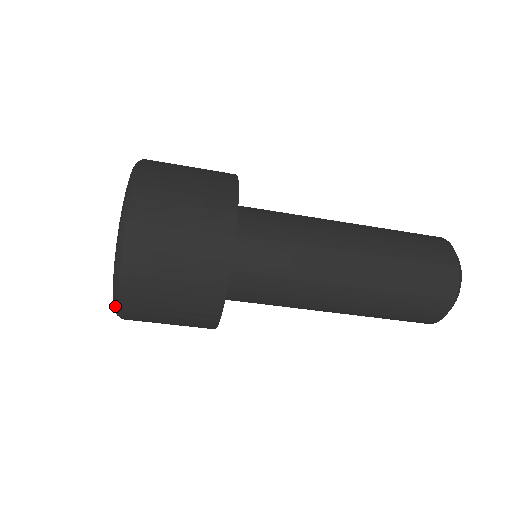
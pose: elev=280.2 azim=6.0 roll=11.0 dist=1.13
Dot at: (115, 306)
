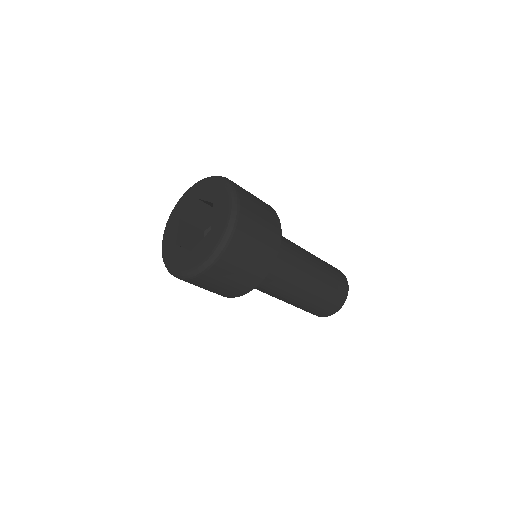
Dot at: (171, 273)
